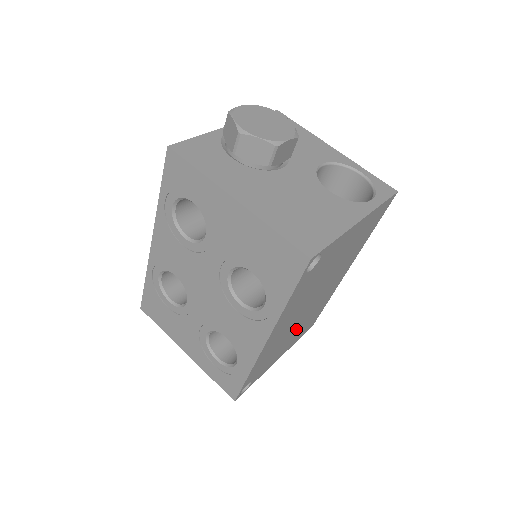
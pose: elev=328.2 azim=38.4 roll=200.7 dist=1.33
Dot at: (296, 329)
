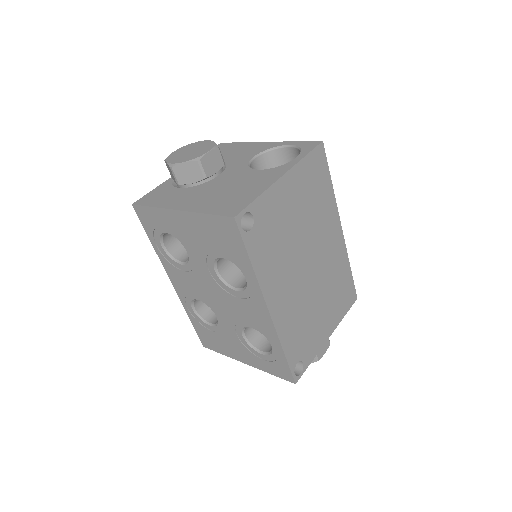
Dot at: (319, 299)
